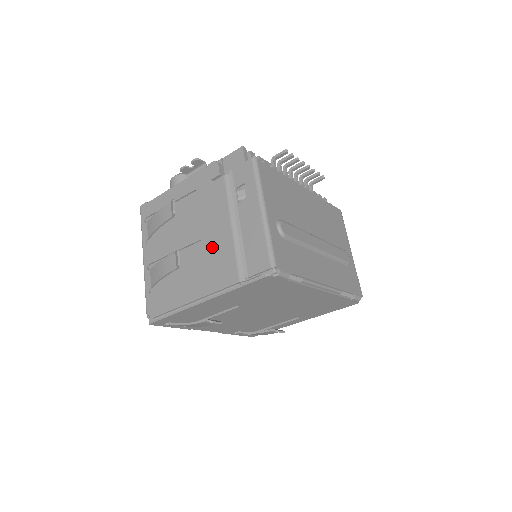
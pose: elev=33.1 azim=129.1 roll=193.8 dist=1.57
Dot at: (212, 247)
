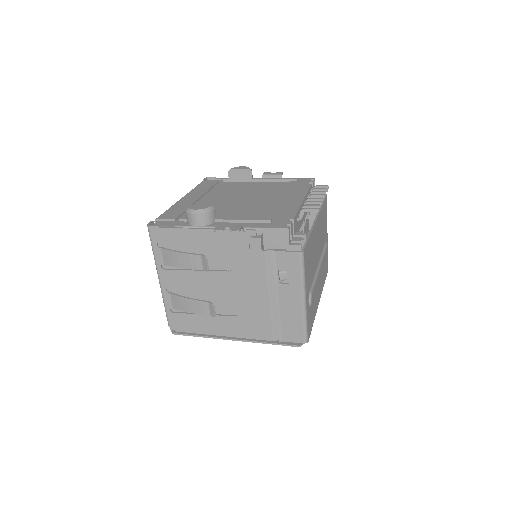
Dot at: (247, 306)
